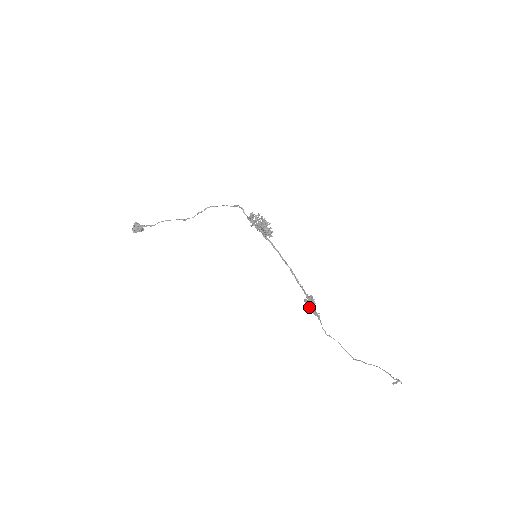
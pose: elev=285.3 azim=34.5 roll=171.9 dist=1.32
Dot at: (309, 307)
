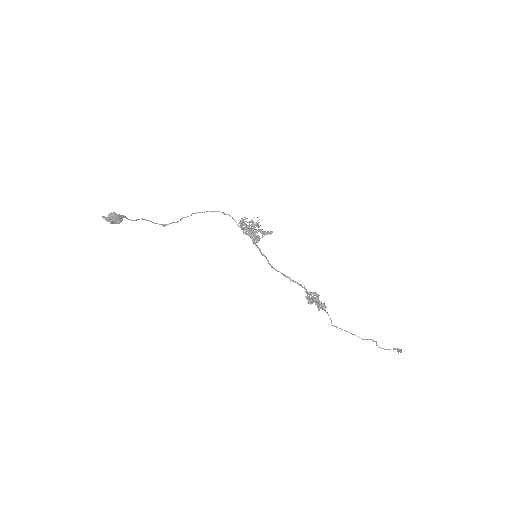
Dot at: (318, 296)
